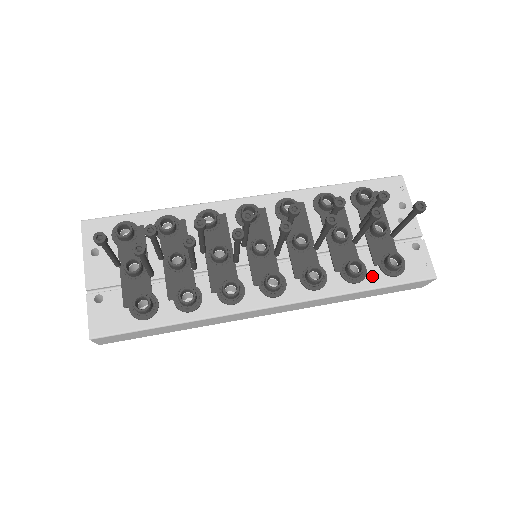
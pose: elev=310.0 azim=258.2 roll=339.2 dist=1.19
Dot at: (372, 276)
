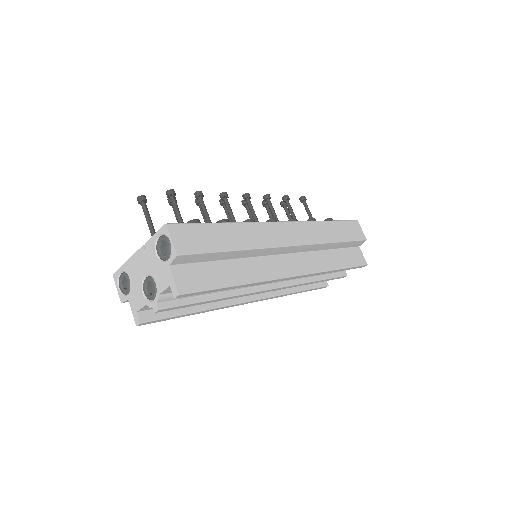
Dot at: occluded
